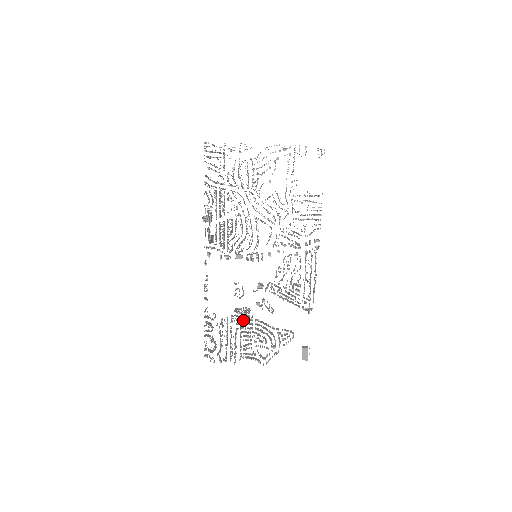
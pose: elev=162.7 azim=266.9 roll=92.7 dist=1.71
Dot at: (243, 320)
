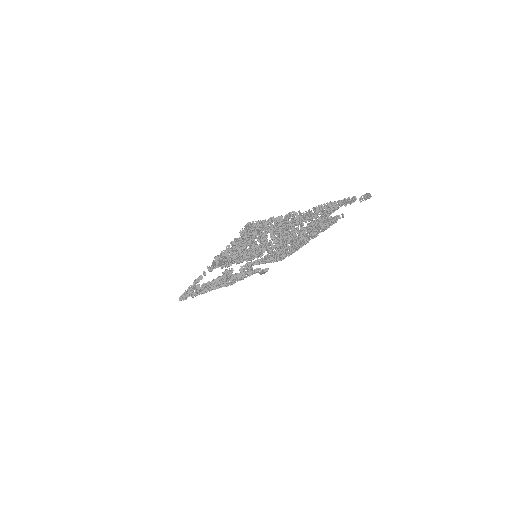
Dot at: (224, 280)
